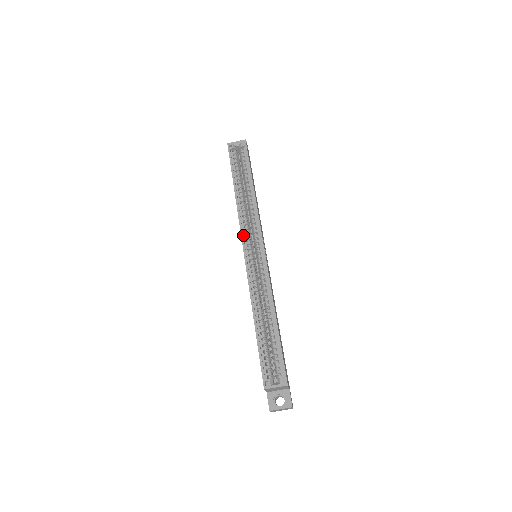
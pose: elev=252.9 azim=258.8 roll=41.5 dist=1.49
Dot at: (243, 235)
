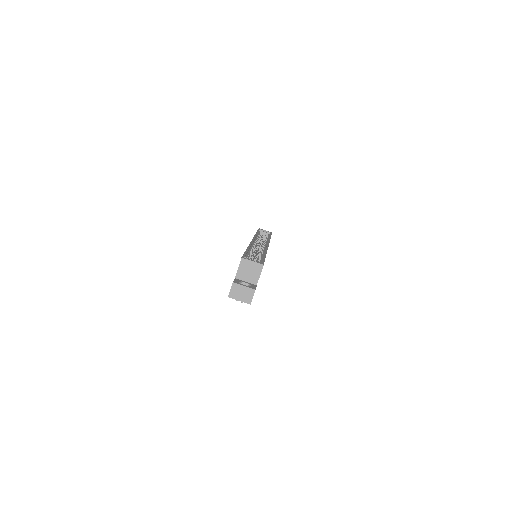
Dot at: (254, 239)
